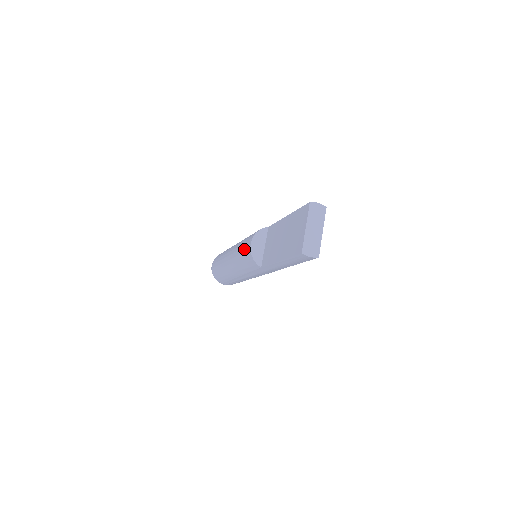
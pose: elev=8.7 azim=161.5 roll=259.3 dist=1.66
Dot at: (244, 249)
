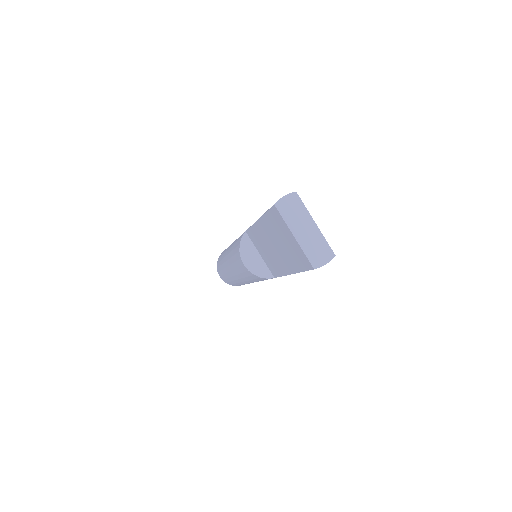
Dot at: (241, 270)
